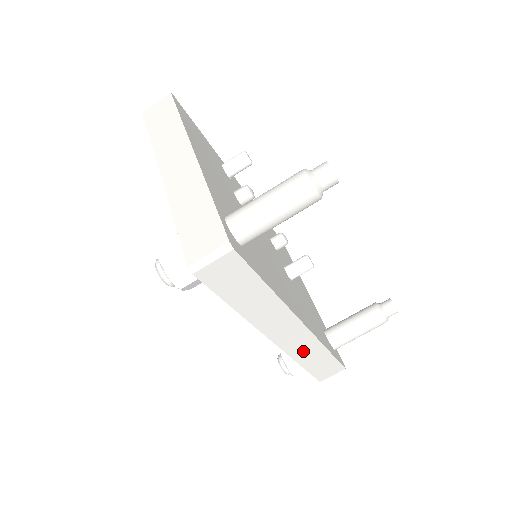
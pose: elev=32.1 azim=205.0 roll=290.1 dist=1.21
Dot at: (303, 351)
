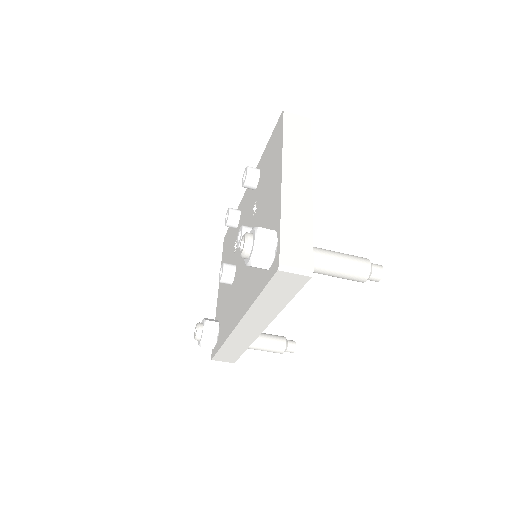
Dot at: (238, 340)
